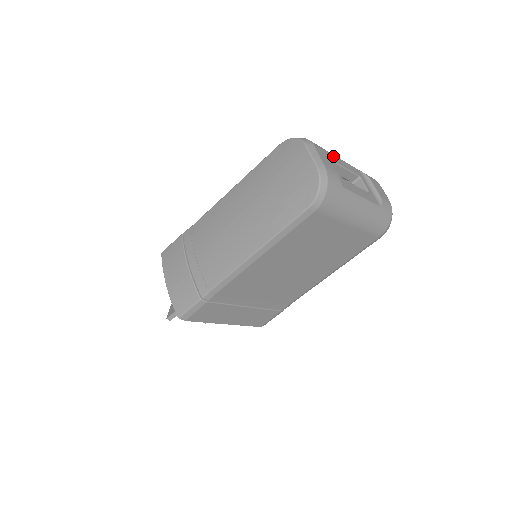
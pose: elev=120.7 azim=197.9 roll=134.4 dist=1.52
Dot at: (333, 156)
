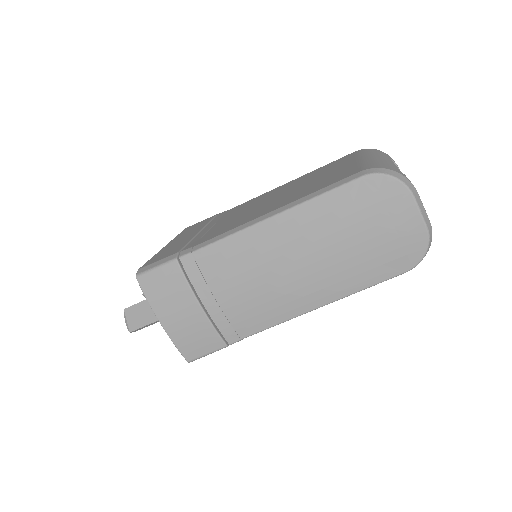
Dot at: occluded
